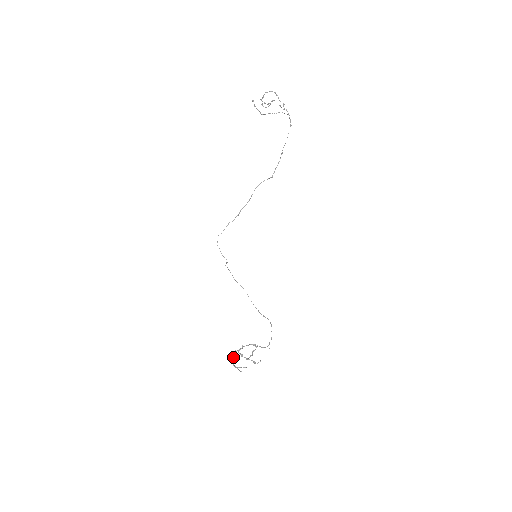
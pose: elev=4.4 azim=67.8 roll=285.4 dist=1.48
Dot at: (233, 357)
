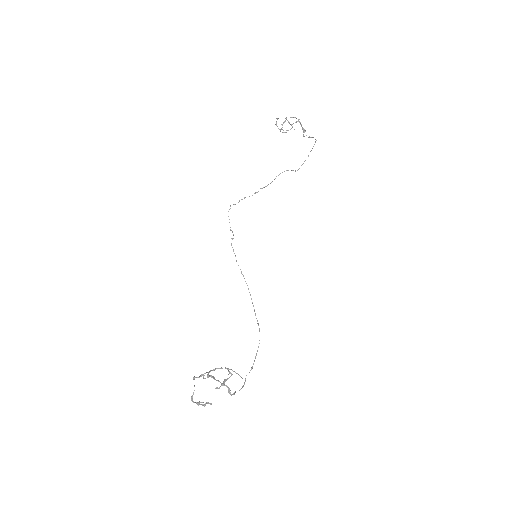
Dot at: (194, 386)
